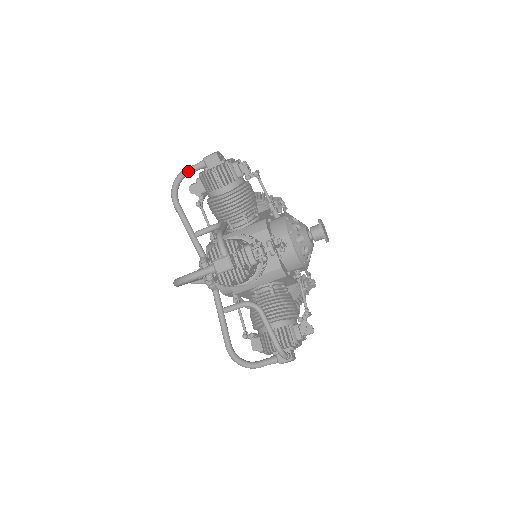
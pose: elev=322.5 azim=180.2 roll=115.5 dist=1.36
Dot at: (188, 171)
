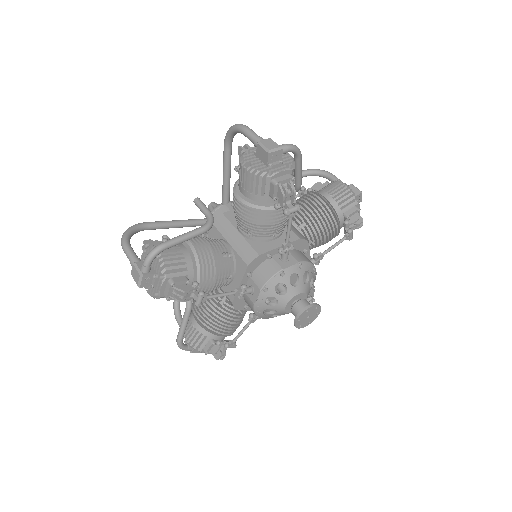
Dot at: (245, 133)
